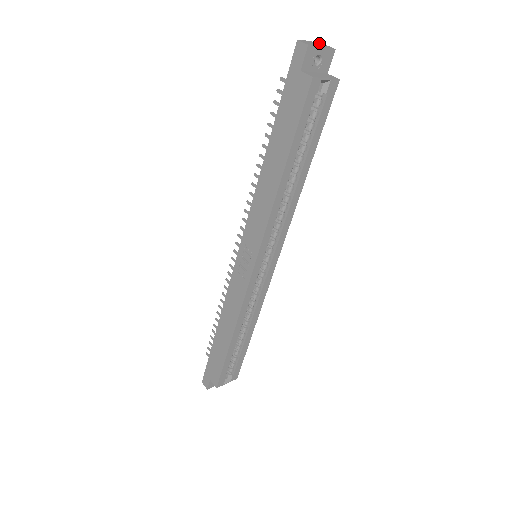
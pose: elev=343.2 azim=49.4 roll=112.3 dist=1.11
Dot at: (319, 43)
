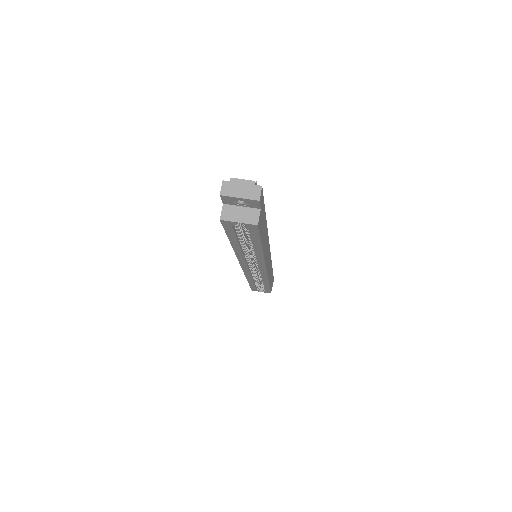
Dot at: (255, 184)
